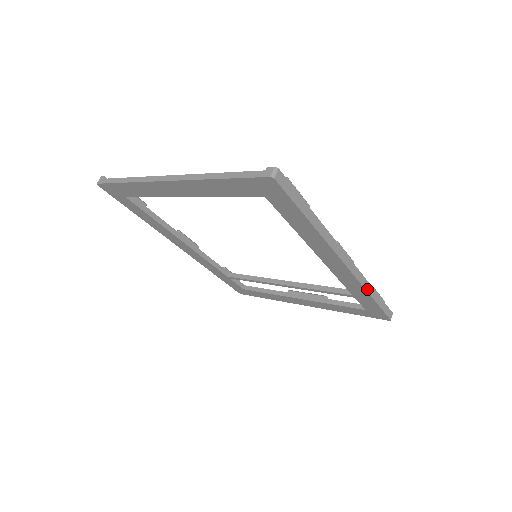
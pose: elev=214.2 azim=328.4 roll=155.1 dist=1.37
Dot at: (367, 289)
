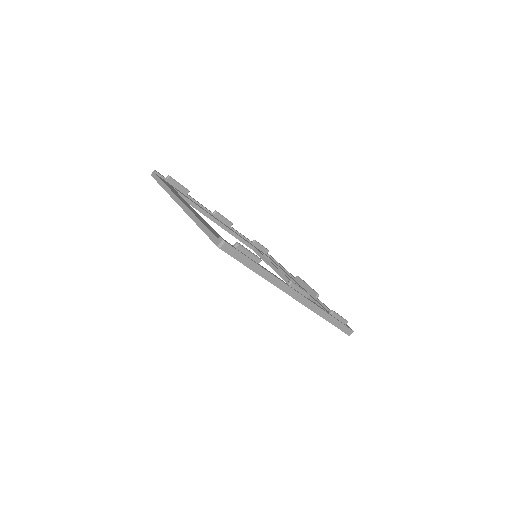
Dot at: (321, 315)
